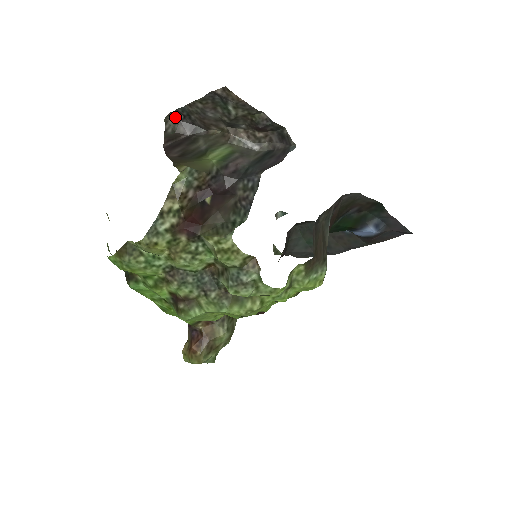
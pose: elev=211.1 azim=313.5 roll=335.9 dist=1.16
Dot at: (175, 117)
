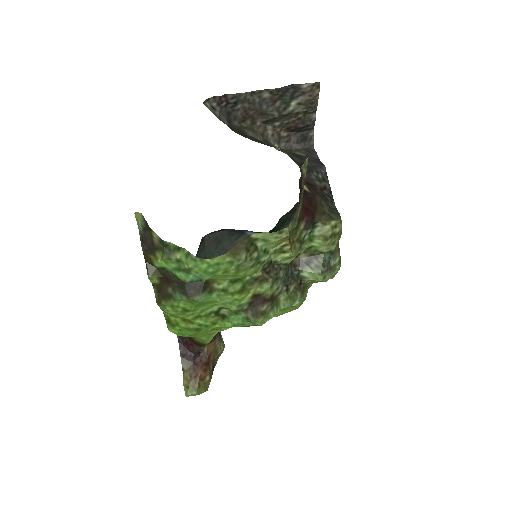
Dot at: (215, 103)
